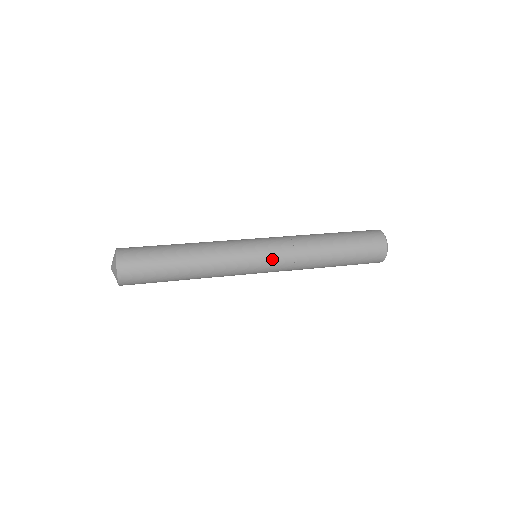
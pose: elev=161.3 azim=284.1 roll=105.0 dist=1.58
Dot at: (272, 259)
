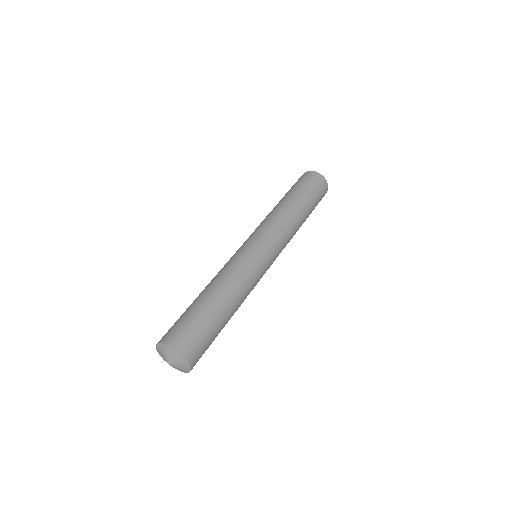
Dot at: occluded
